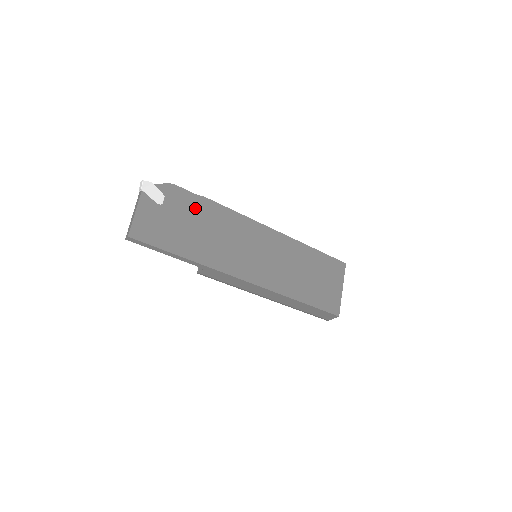
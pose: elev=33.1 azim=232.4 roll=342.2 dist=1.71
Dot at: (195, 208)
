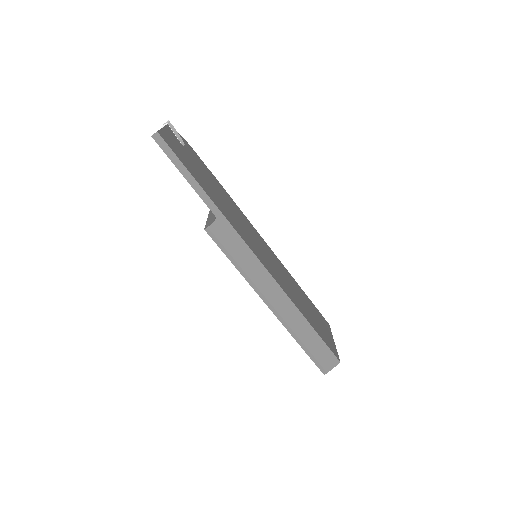
Dot at: (208, 173)
